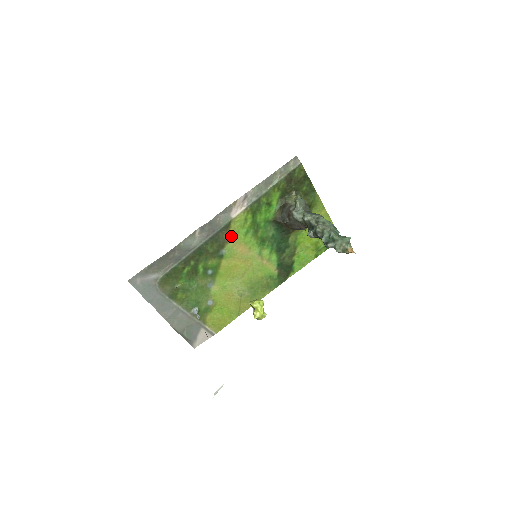
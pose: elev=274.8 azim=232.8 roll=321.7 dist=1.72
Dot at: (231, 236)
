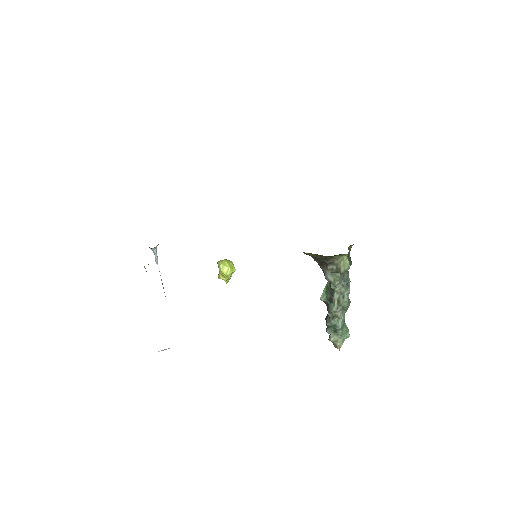
Dot at: occluded
